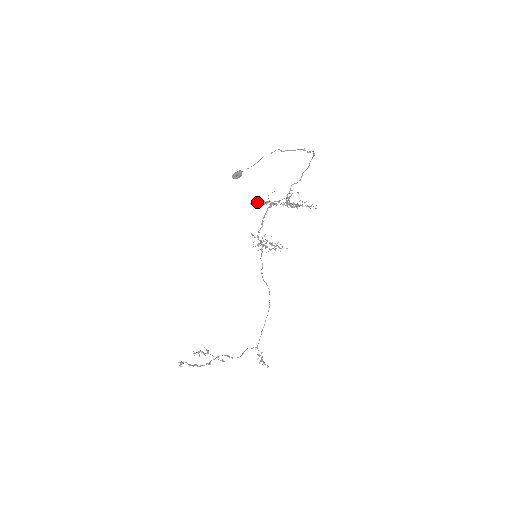
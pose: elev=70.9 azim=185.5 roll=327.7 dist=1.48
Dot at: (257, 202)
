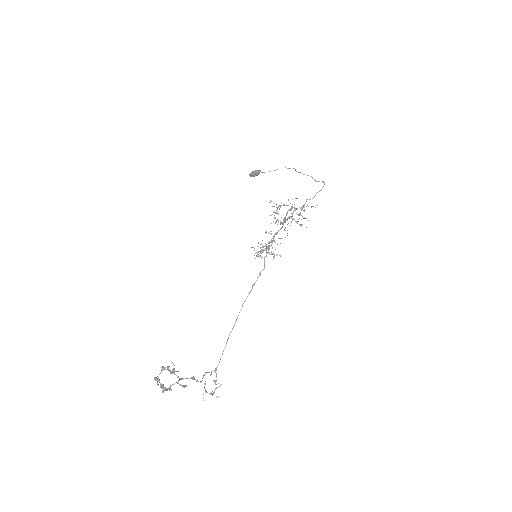
Dot at: (281, 202)
